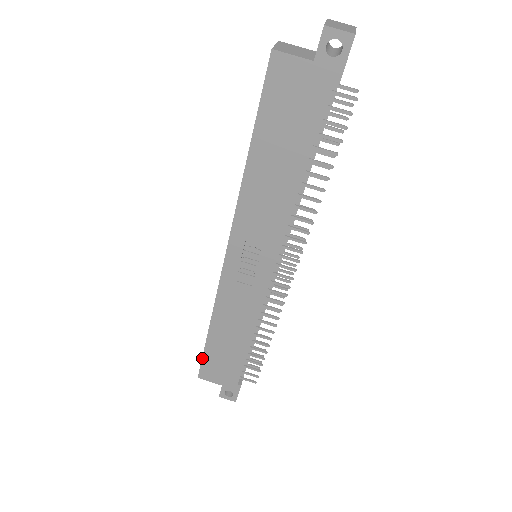
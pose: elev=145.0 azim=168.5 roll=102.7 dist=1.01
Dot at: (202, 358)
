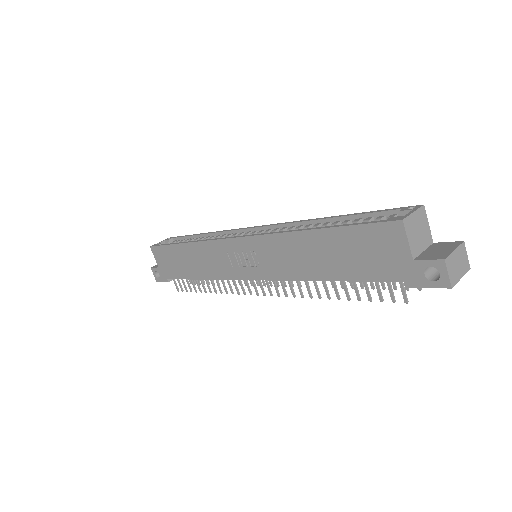
Dot at: (164, 245)
